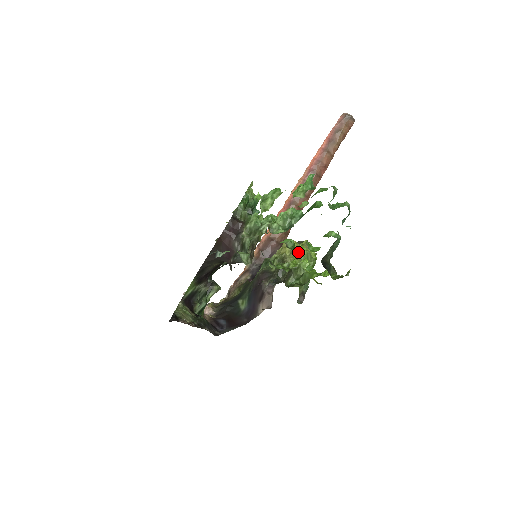
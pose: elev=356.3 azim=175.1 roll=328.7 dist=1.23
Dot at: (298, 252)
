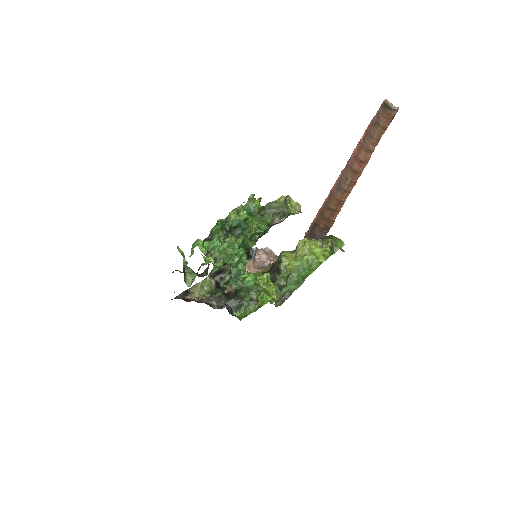
Dot at: (301, 255)
